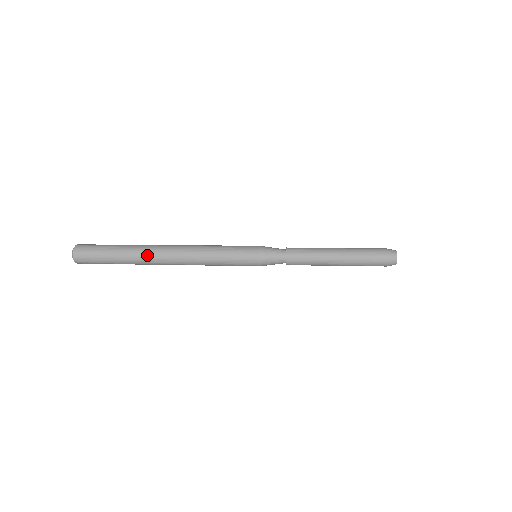
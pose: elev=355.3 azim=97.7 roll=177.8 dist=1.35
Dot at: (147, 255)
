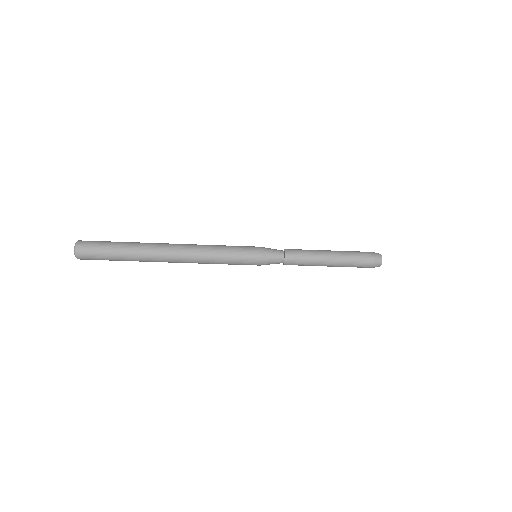
Dot at: (154, 243)
